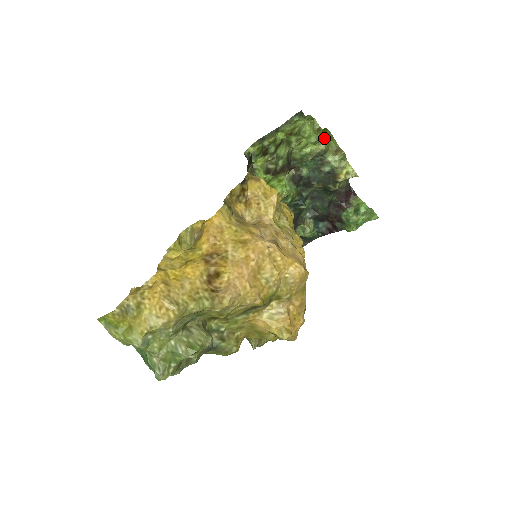
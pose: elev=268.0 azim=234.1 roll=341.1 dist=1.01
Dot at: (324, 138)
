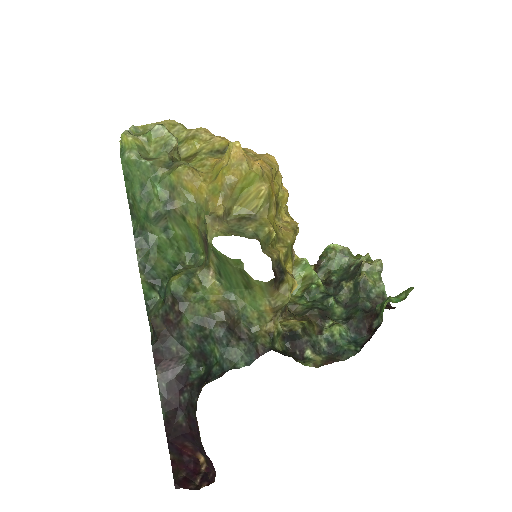
Dot at: occluded
